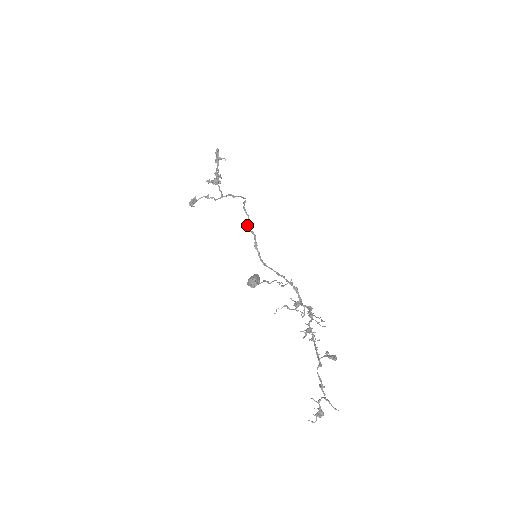
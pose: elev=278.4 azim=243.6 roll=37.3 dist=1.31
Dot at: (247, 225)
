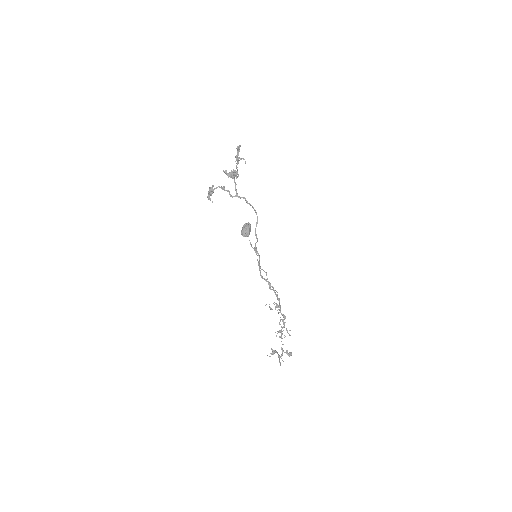
Dot at: (256, 248)
